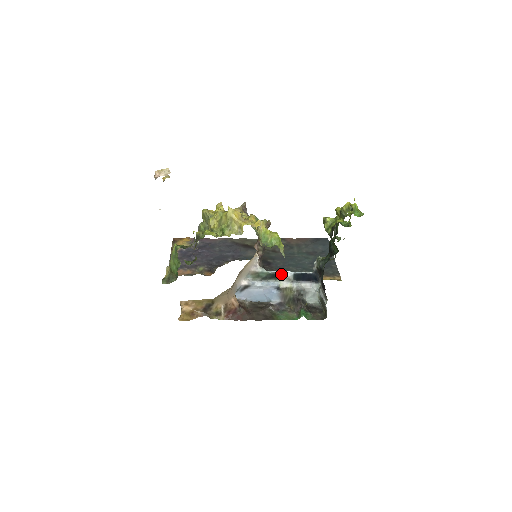
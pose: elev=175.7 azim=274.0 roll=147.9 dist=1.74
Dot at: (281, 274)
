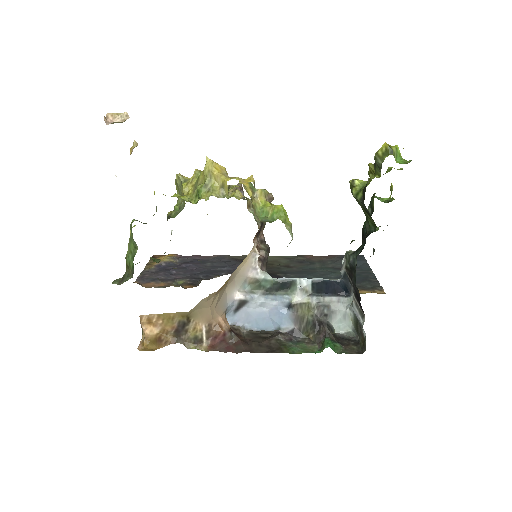
Dot at: (293, 282)
